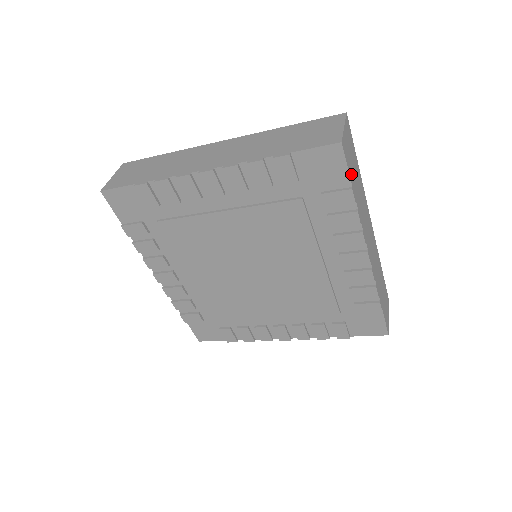
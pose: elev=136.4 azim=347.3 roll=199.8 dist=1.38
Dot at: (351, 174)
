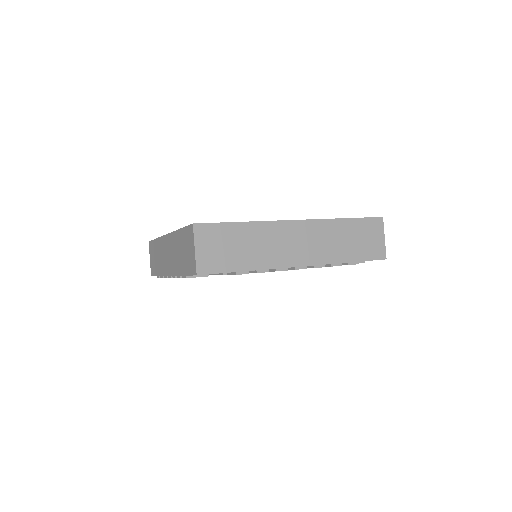
Dot at: (228, 264)
